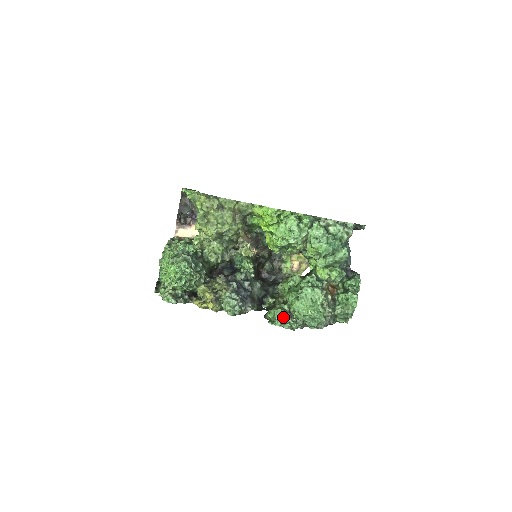
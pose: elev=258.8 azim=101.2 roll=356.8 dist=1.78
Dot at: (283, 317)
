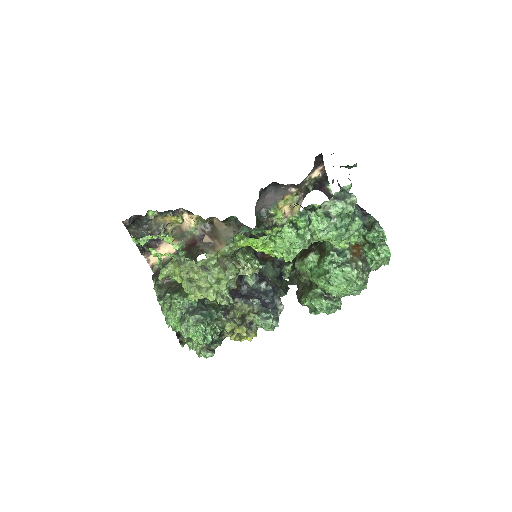
Dot at: (323, 304)
